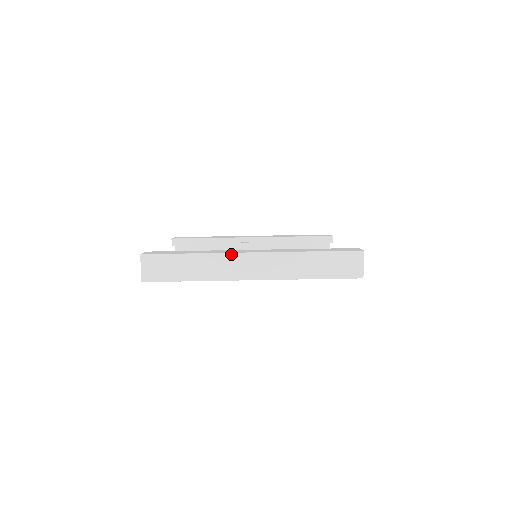
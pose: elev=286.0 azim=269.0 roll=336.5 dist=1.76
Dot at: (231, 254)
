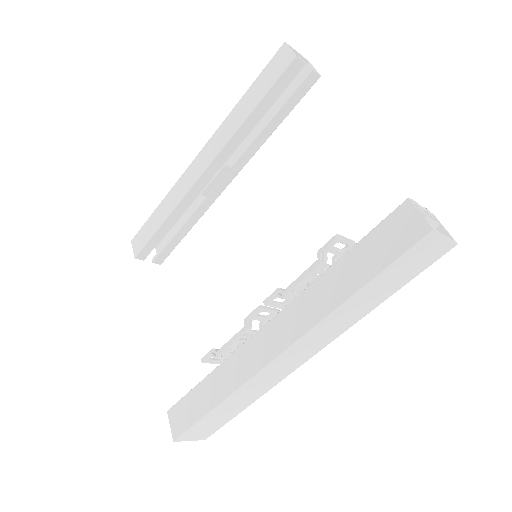
Dot at: (257, 375)
